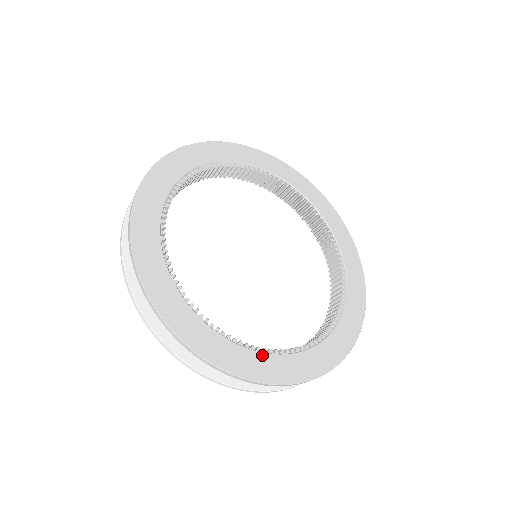
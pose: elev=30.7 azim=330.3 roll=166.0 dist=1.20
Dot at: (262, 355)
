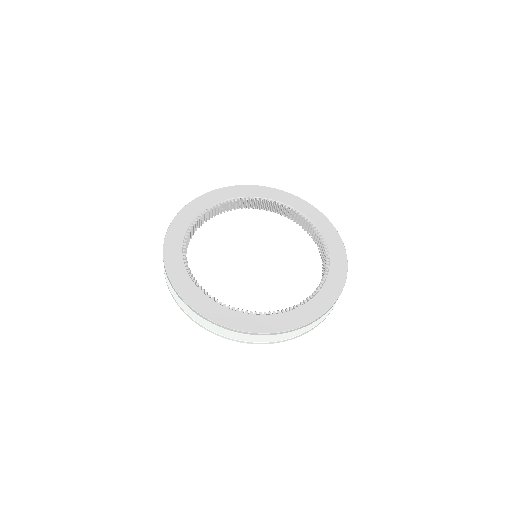
Dot at: (318, 294)
